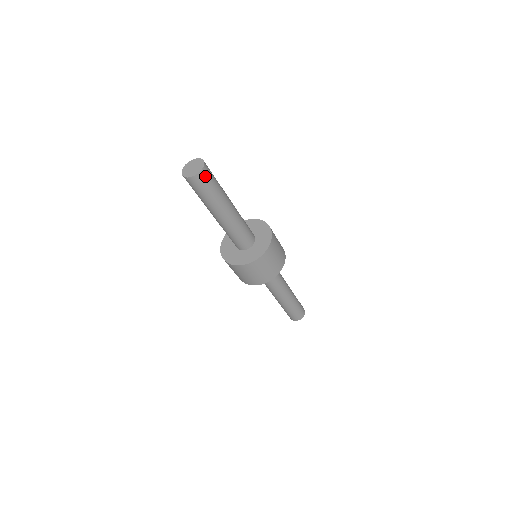
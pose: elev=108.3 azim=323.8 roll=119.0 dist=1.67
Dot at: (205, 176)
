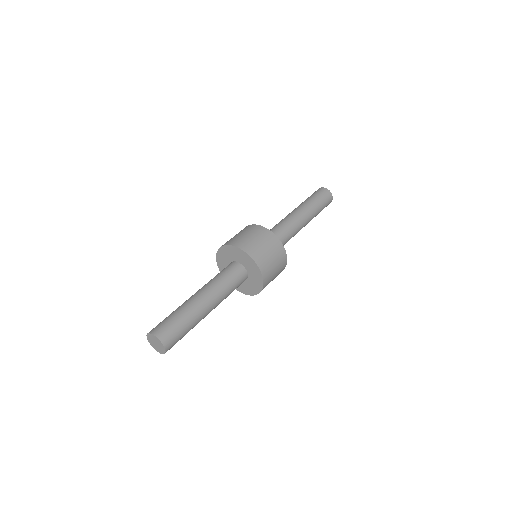
Dot at: (170, 340)
